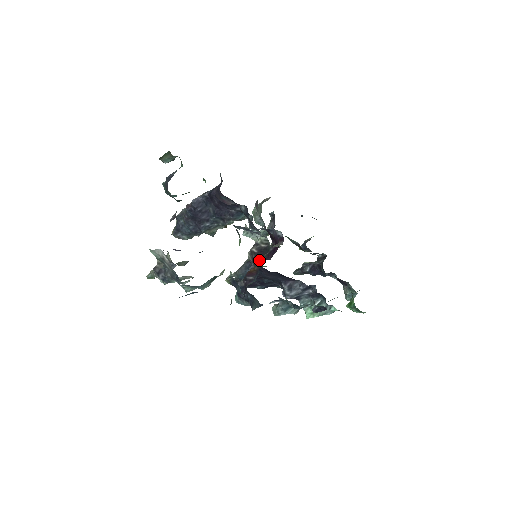
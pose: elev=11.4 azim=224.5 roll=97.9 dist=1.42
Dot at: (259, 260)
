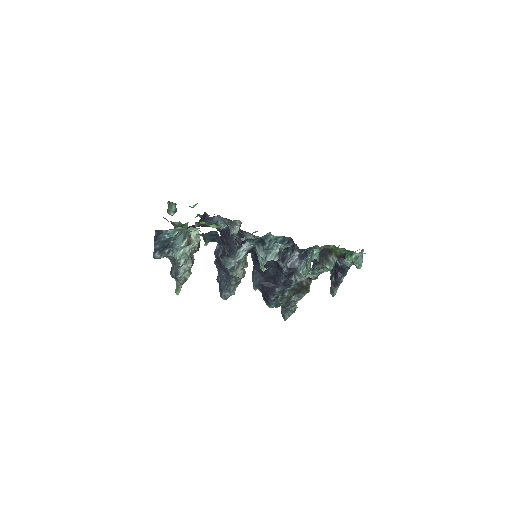
Dot at: occluded
